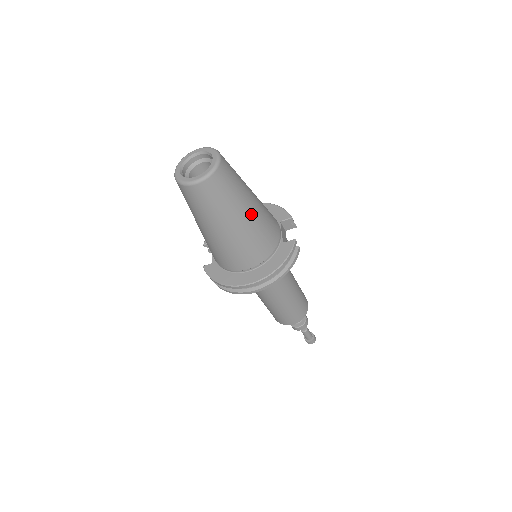
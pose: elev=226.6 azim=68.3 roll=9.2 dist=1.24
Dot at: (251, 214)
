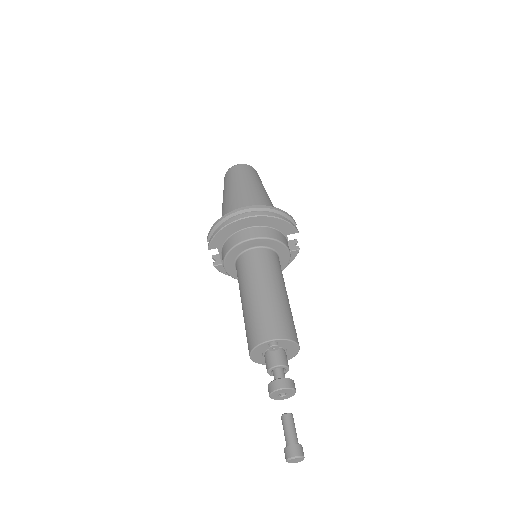
Dot at: (265, 194)
